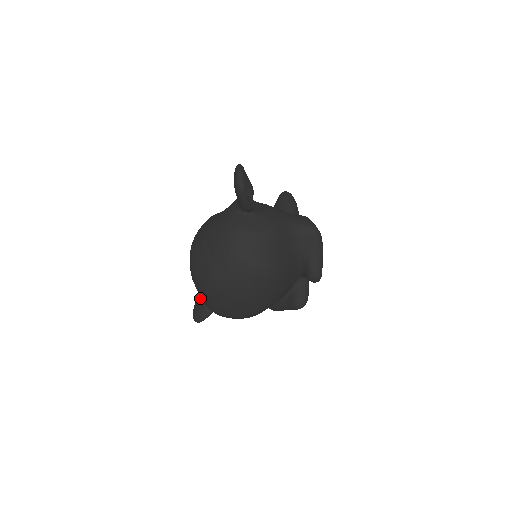
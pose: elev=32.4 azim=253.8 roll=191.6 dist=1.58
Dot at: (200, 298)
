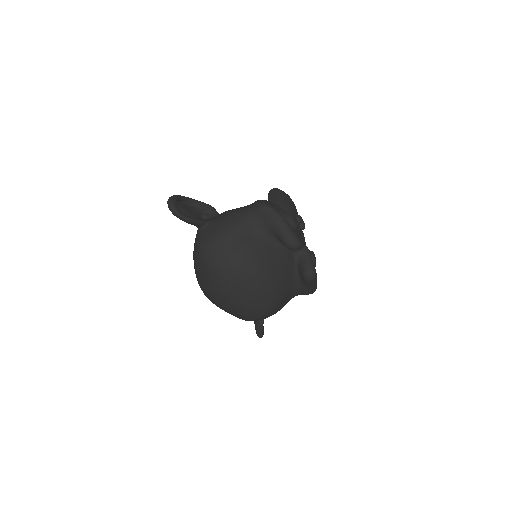
Dot at: occluded
